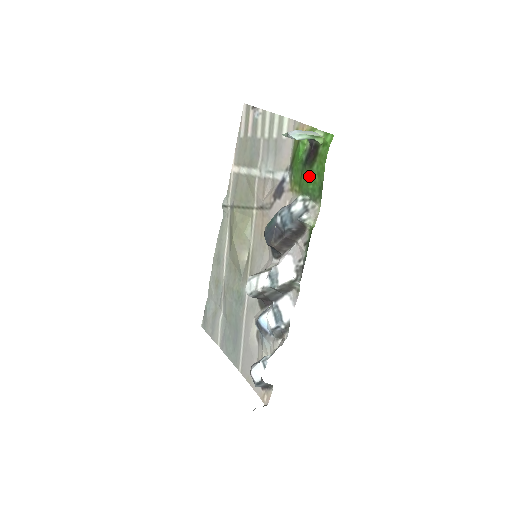
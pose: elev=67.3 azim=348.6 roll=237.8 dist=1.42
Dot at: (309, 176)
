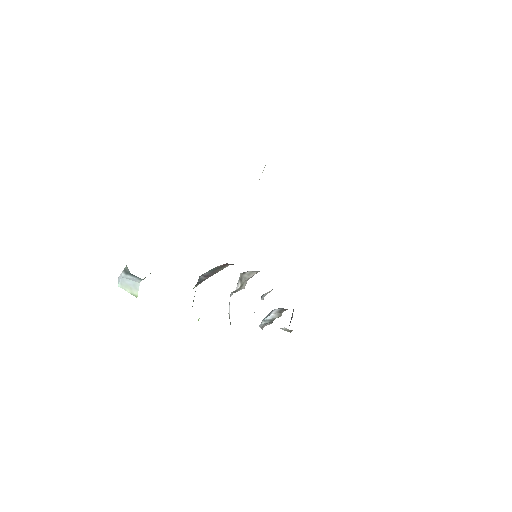
Dot at: occluded
